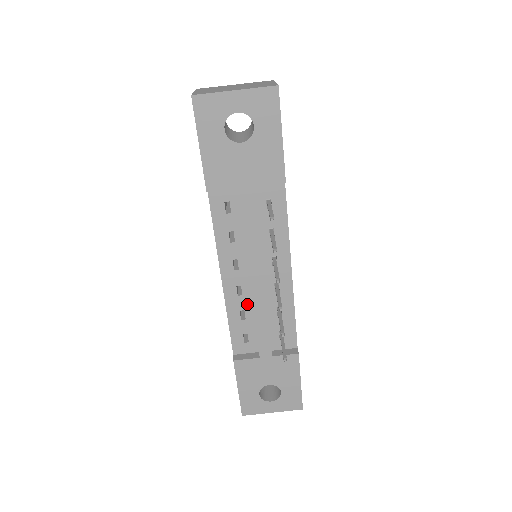
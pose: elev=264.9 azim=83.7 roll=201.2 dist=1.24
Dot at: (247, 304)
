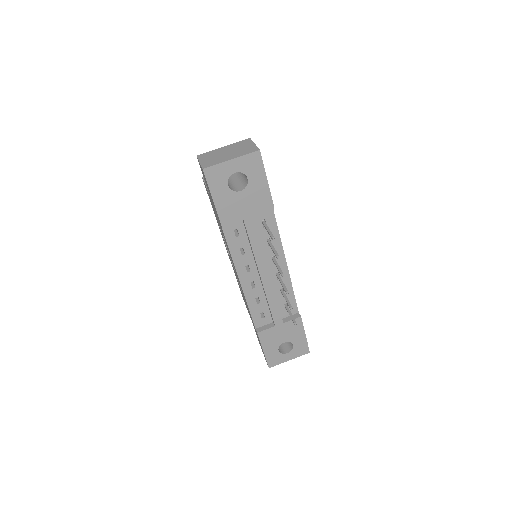
Dot at: (260, 293)
